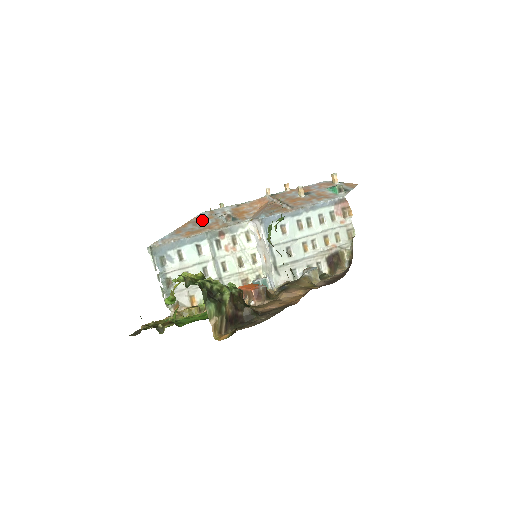
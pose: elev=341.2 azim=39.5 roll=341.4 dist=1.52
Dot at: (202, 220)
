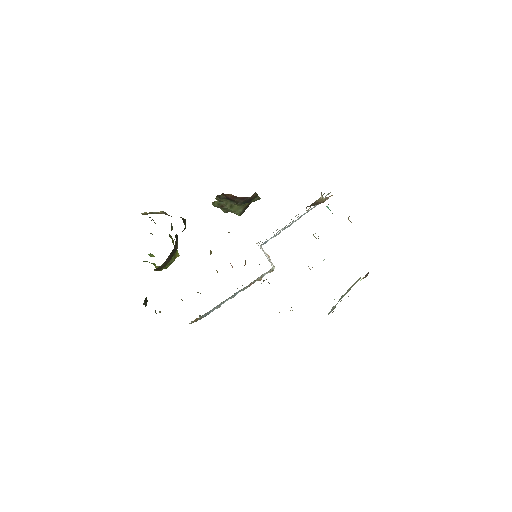
Dot at: occluded
